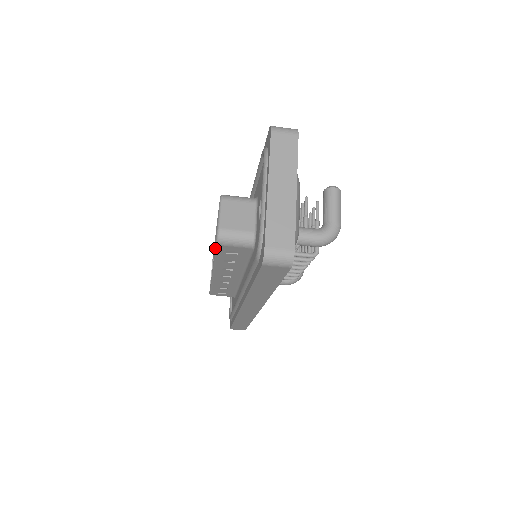
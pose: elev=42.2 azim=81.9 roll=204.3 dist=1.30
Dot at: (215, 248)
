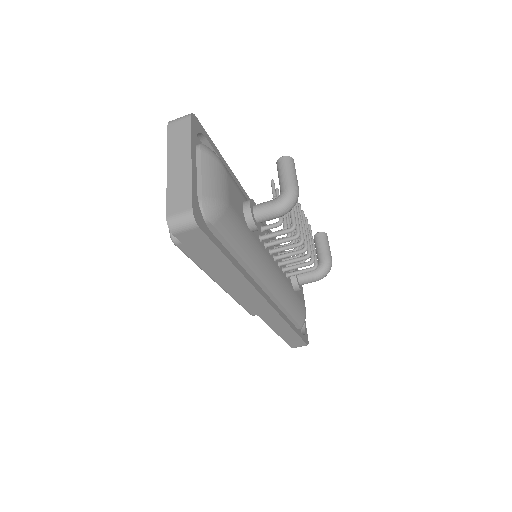
Dot at: occluded
